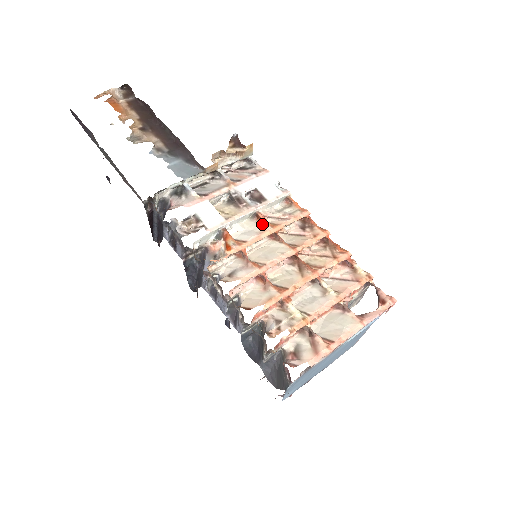
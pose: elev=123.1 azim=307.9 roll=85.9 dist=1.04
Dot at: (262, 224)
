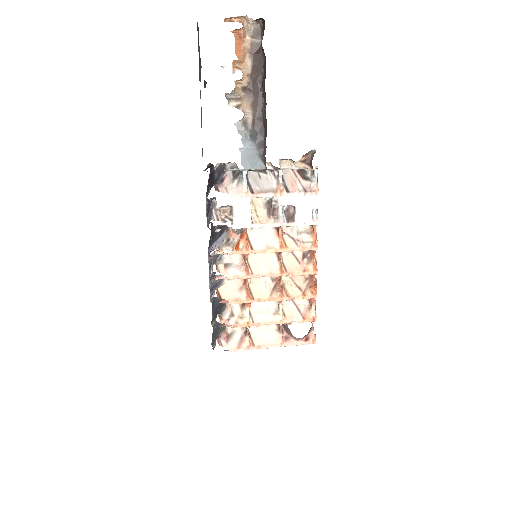
Dot at: (276, 239)
